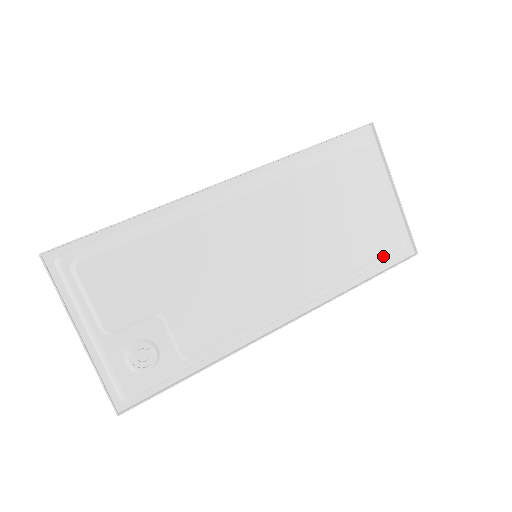
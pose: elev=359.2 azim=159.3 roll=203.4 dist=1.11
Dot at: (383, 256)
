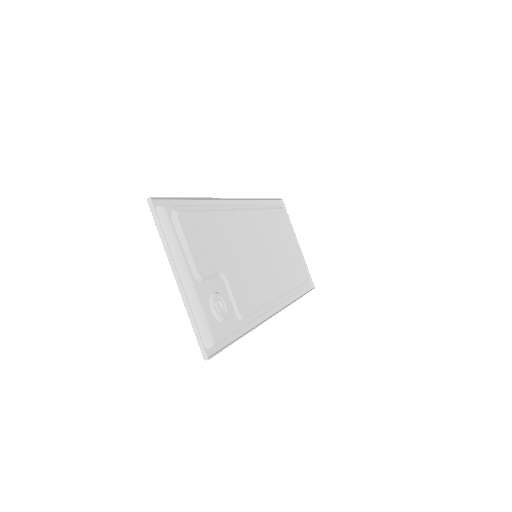
Dot at: (304, 282)
